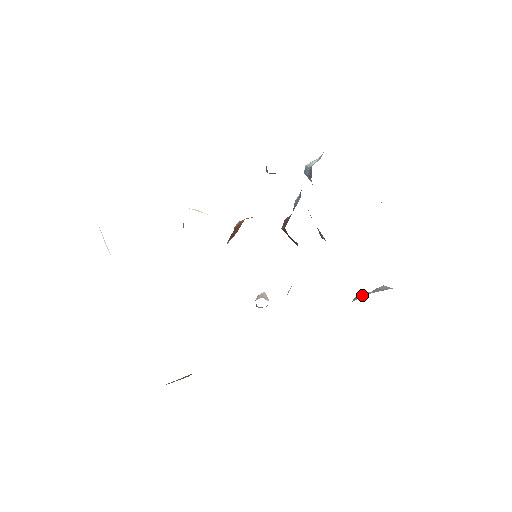
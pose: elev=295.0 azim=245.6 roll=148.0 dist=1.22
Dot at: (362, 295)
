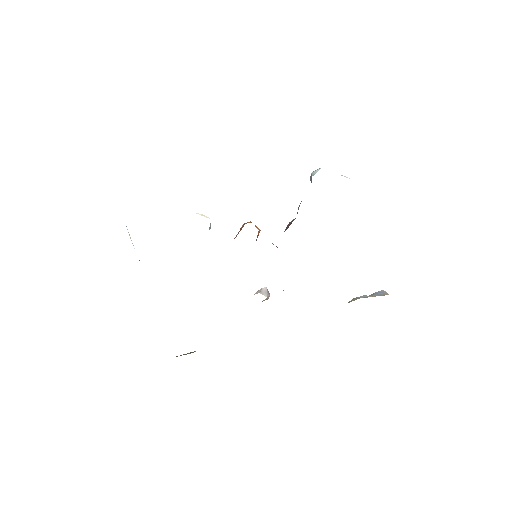
Dot at: (357, 298)
